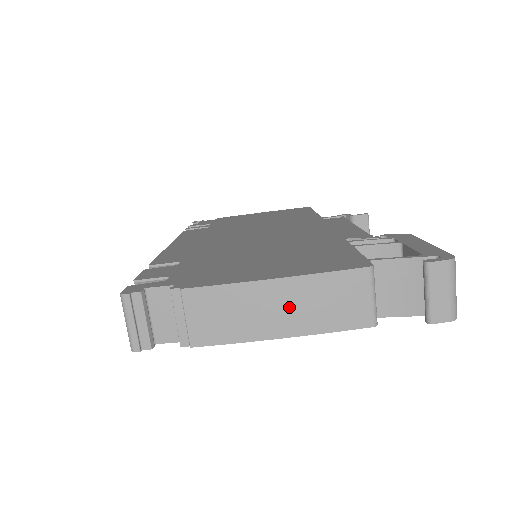
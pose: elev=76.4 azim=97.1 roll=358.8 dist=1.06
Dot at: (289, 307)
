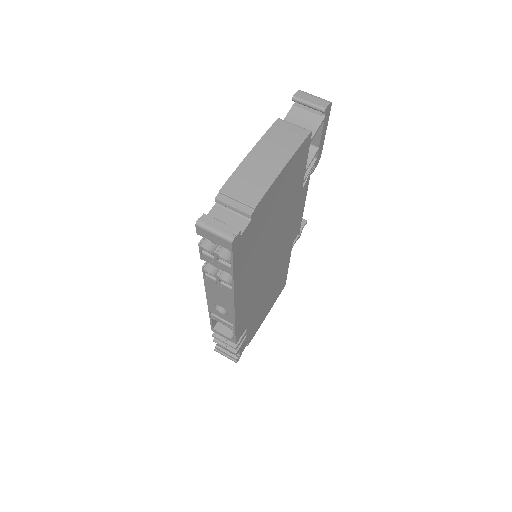
Dot at: (270, 154)
